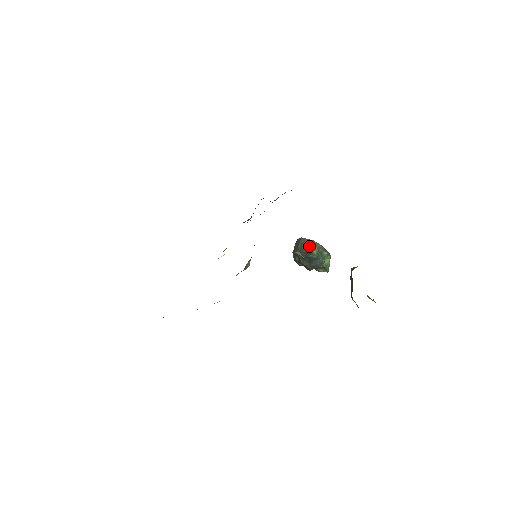
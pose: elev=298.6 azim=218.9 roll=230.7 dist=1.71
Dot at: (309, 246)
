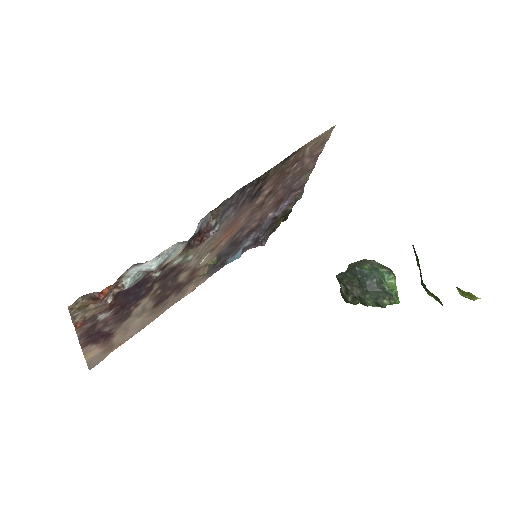
Dot at: (357, 265)
